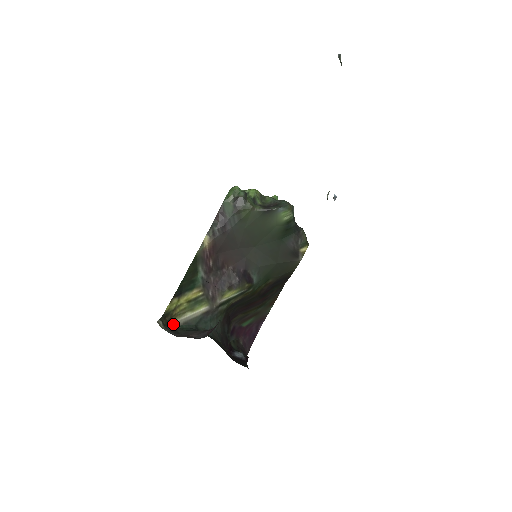
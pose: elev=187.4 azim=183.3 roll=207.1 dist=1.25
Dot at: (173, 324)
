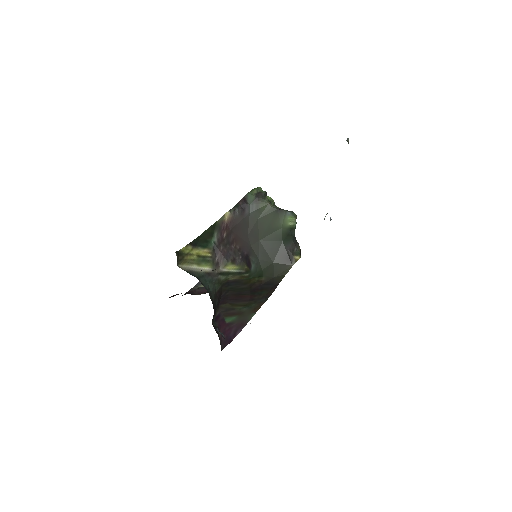
Dot at: (181, 267)
